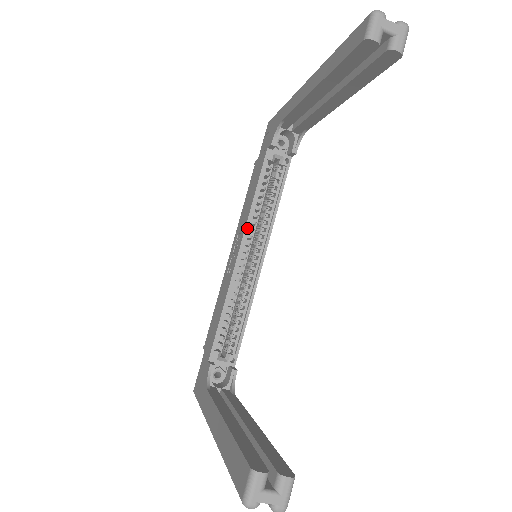
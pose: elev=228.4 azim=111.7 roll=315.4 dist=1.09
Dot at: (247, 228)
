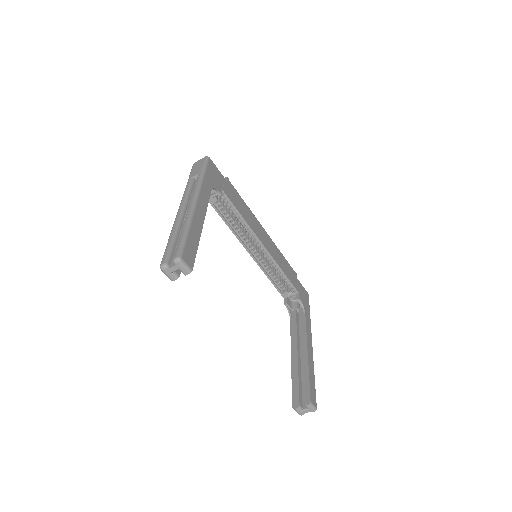
Dot at: (240, 241)
